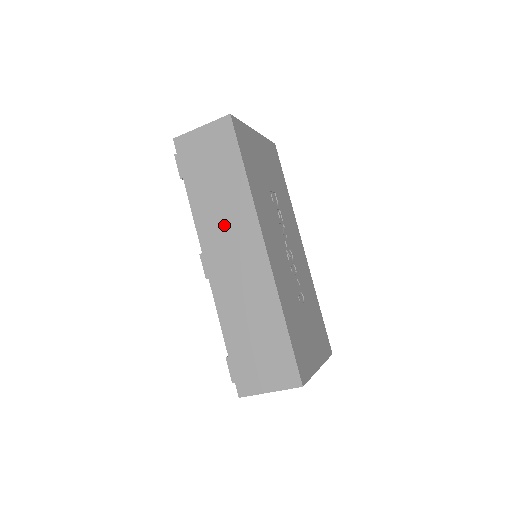
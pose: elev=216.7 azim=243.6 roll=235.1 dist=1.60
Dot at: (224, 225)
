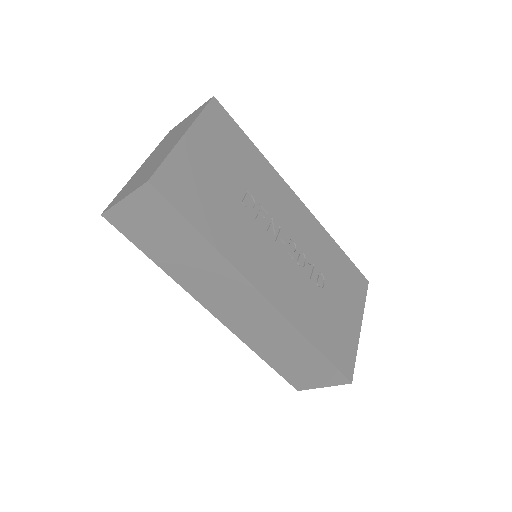
Dot at: (211, 284)
